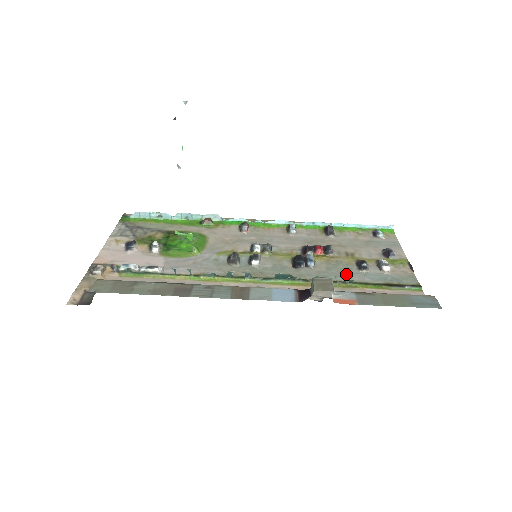
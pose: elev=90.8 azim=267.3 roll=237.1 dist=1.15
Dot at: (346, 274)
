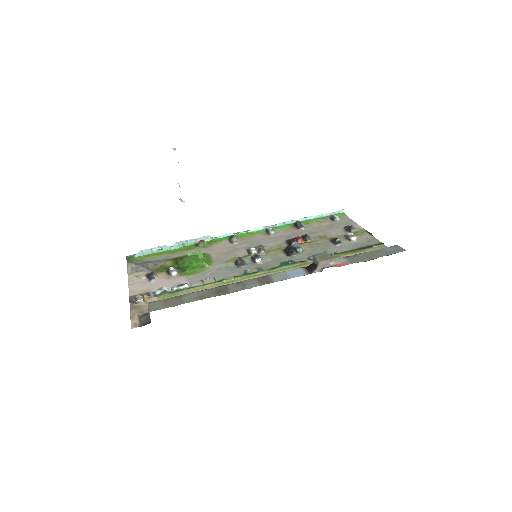
Dot at: (328, 250)
